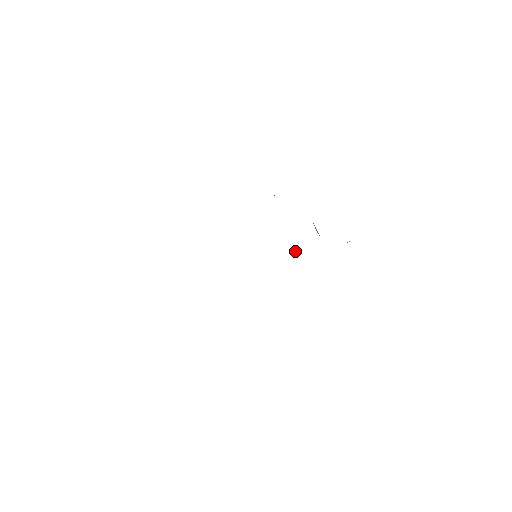
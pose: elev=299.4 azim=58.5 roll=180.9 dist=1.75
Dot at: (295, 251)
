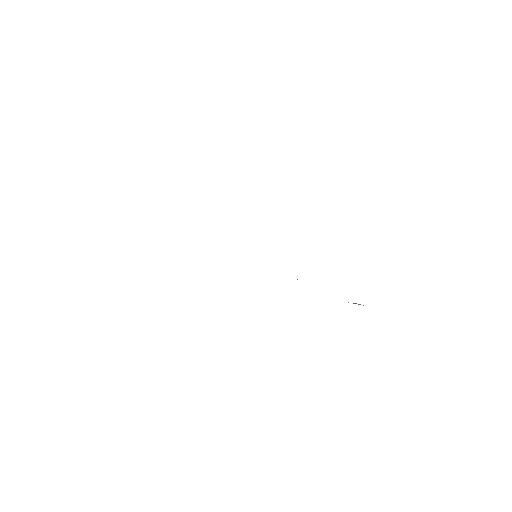
Dot at: occluded
